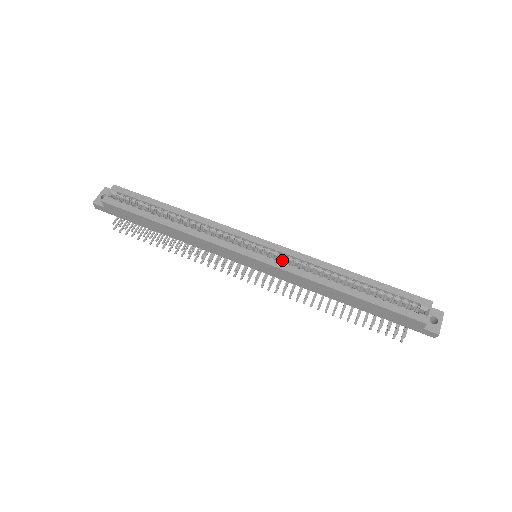
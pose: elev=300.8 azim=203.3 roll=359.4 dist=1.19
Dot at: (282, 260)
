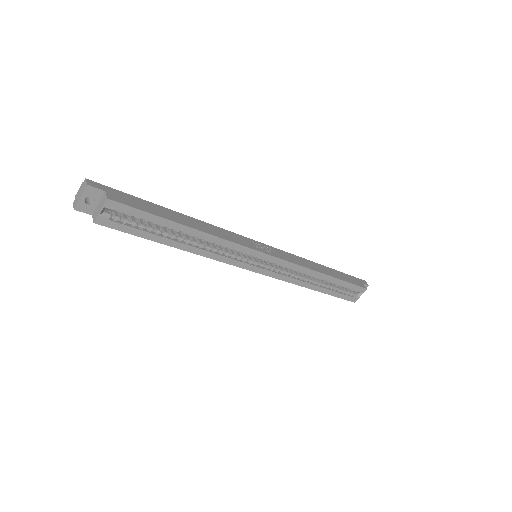
Dot at: (278, 264)
